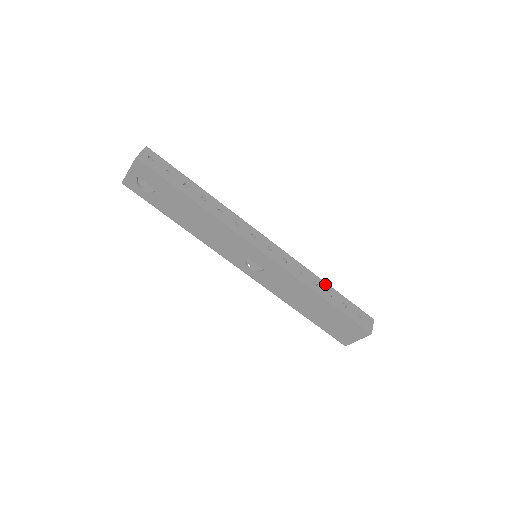
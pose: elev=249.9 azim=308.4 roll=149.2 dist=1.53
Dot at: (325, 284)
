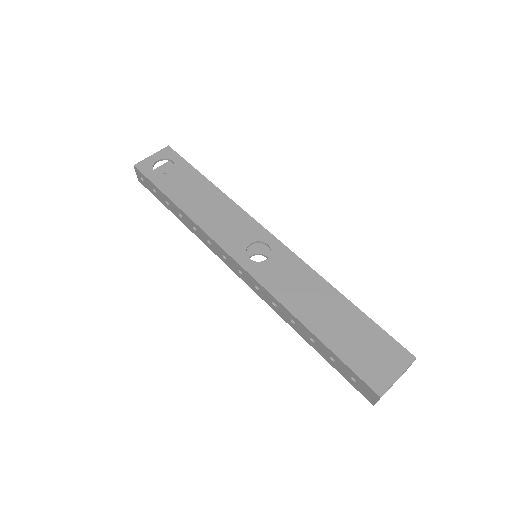
Dot at: occluded
